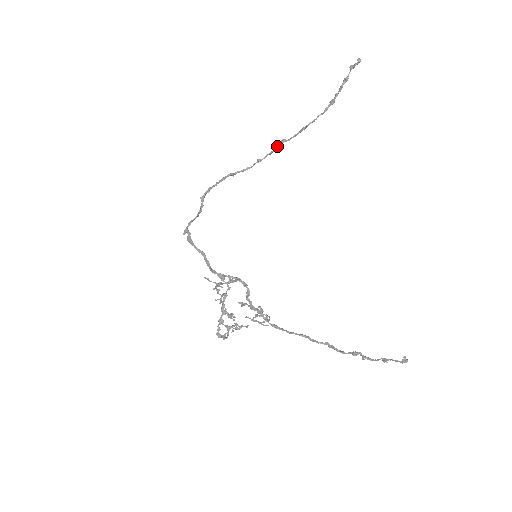
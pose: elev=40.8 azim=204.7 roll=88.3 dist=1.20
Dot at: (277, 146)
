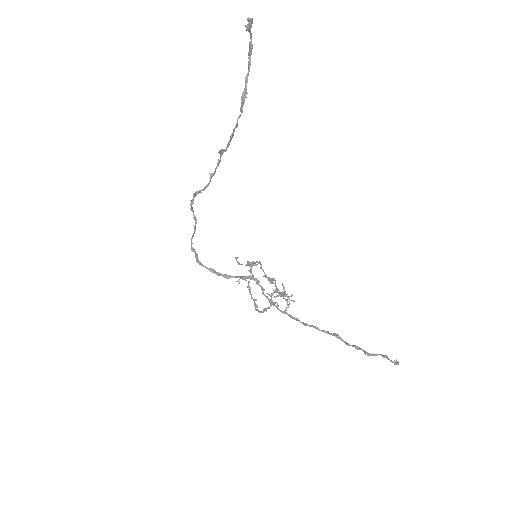
Dot at: occluded
